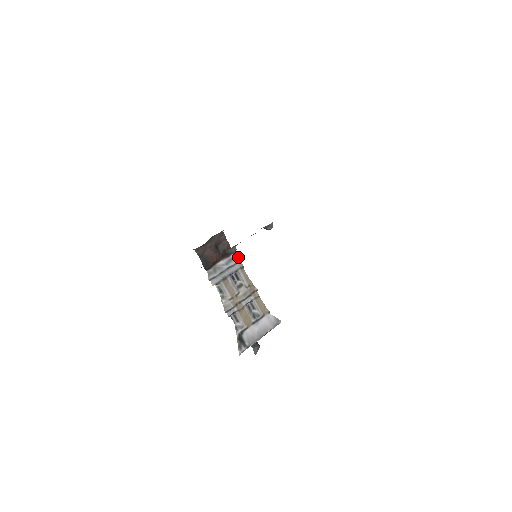
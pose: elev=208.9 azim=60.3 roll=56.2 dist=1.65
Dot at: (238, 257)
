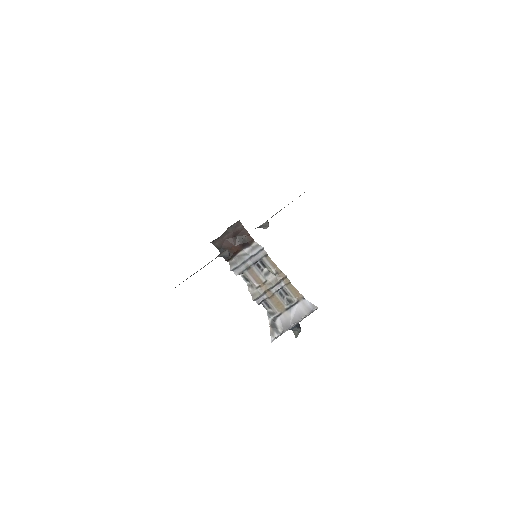
Dot at: (260, 245)
